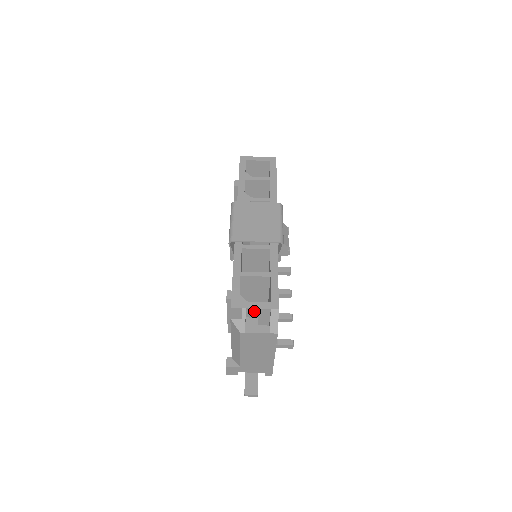
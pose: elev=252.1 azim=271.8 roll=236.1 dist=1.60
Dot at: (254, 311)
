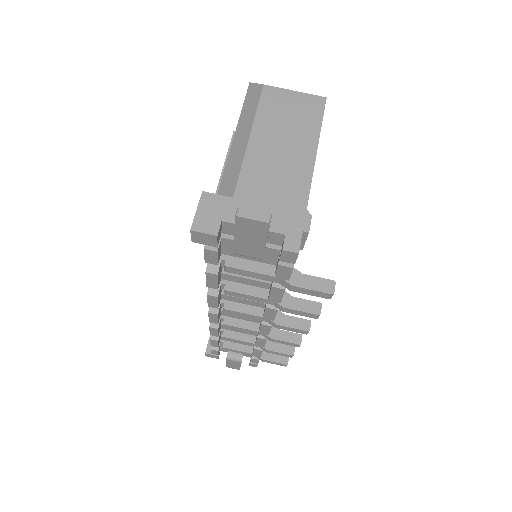
Dot at: occluded
